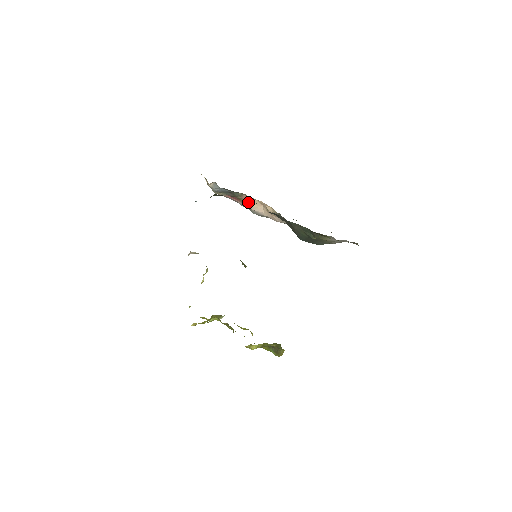
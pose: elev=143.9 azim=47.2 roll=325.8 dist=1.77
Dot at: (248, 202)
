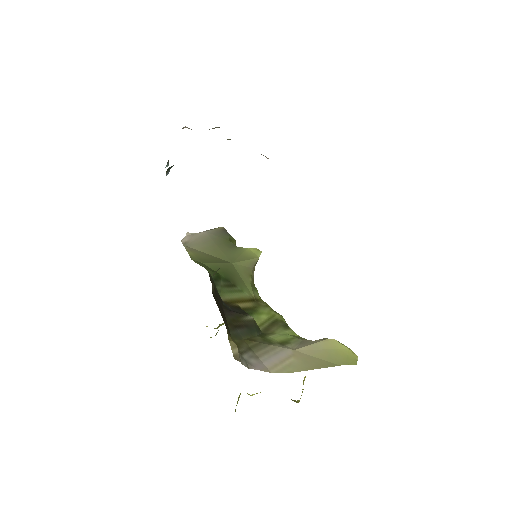
Dot at: occluded
